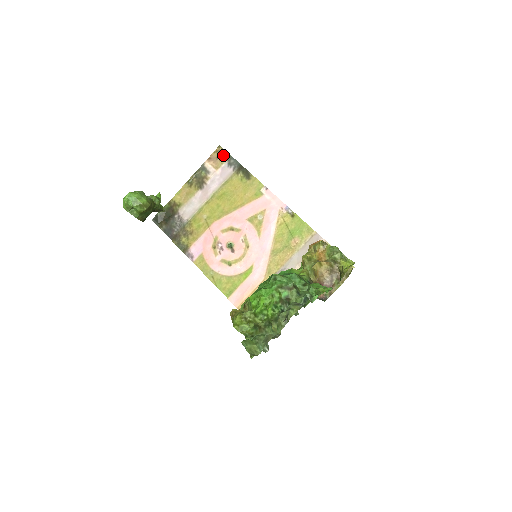
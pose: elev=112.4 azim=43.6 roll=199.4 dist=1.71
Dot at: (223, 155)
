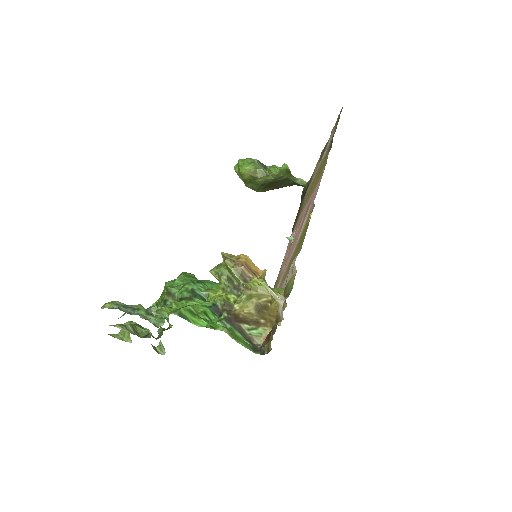
Dot at: (338, 119)
